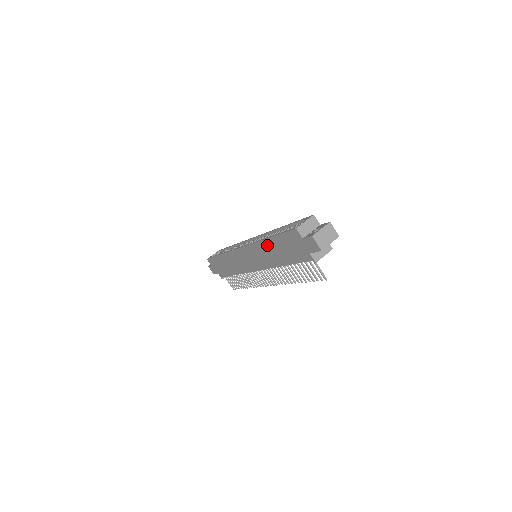
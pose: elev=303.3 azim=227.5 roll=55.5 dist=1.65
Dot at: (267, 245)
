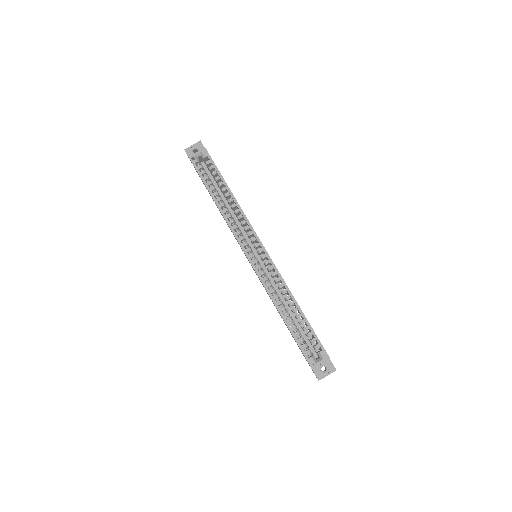
Dot at: occluded
